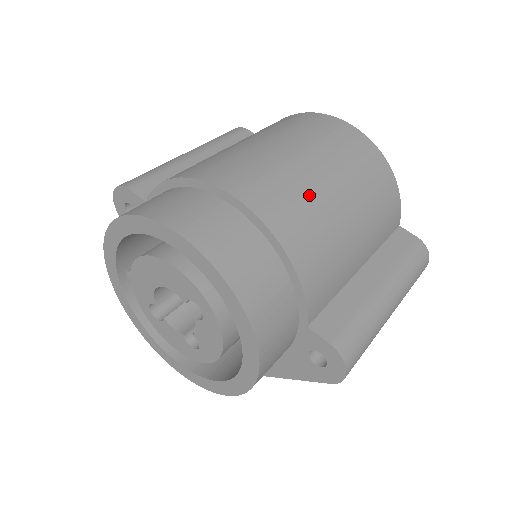
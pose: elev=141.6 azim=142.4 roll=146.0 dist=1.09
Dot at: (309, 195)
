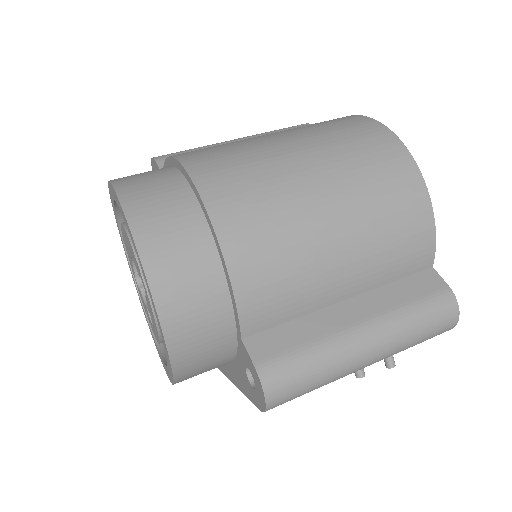
Dot at: (285, 200)
